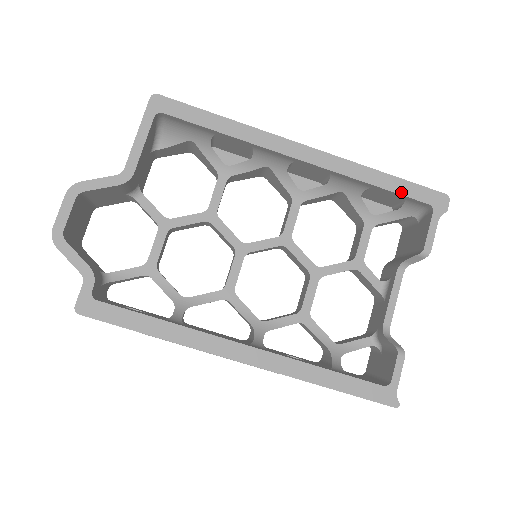
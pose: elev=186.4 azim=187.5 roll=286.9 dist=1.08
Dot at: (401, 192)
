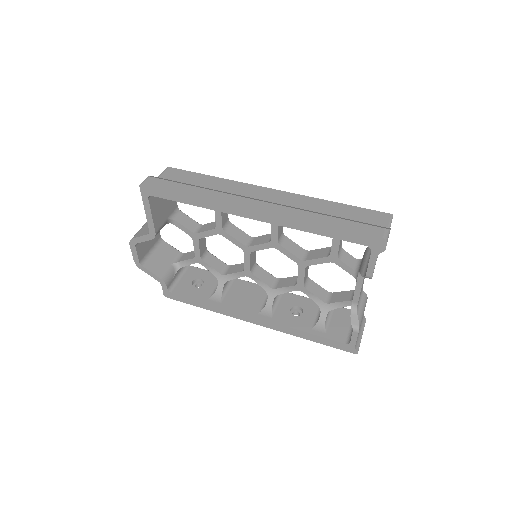
Dot at: (340, 238)
